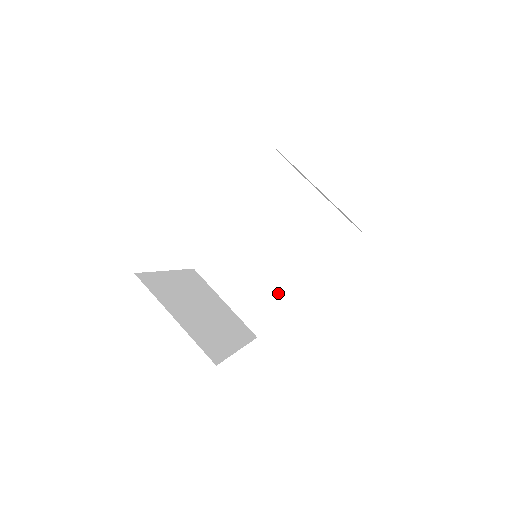
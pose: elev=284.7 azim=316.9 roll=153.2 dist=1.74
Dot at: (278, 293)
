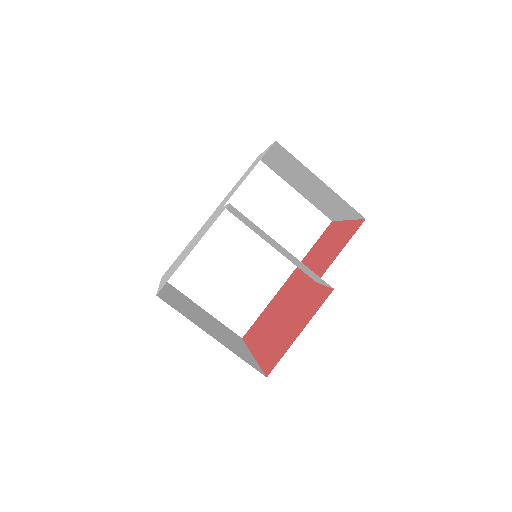
Dot at: (258, 290)
